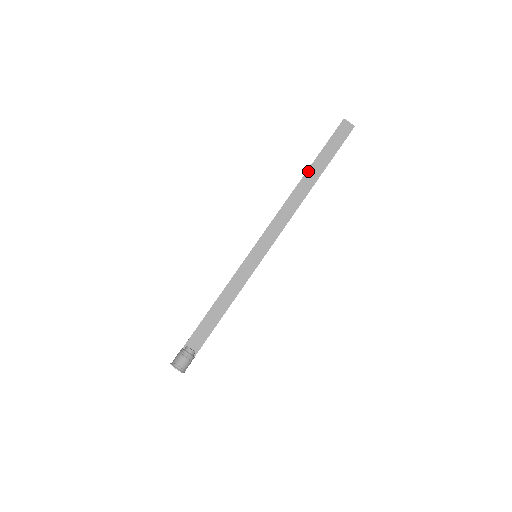
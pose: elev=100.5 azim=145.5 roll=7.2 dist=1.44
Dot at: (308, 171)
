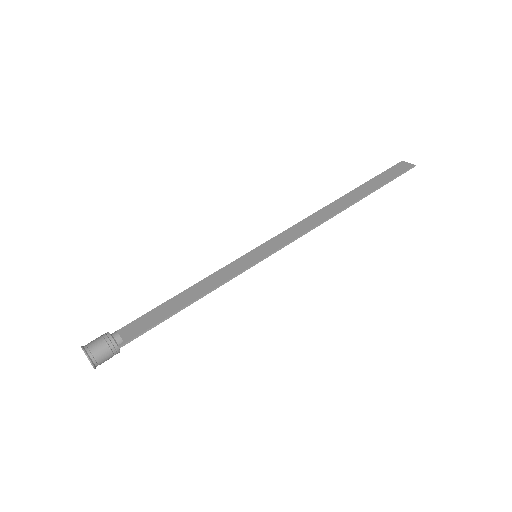
Dot at: (348, 194)
